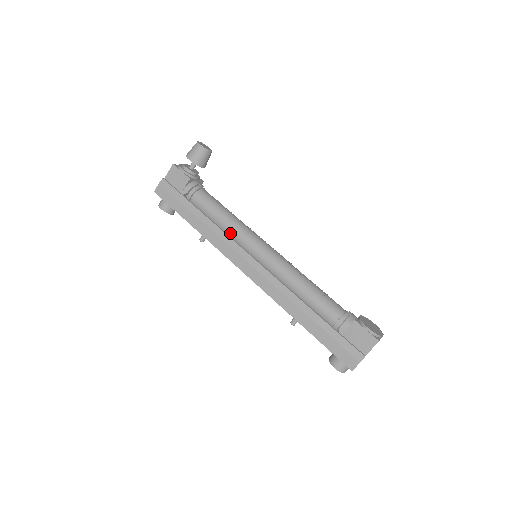
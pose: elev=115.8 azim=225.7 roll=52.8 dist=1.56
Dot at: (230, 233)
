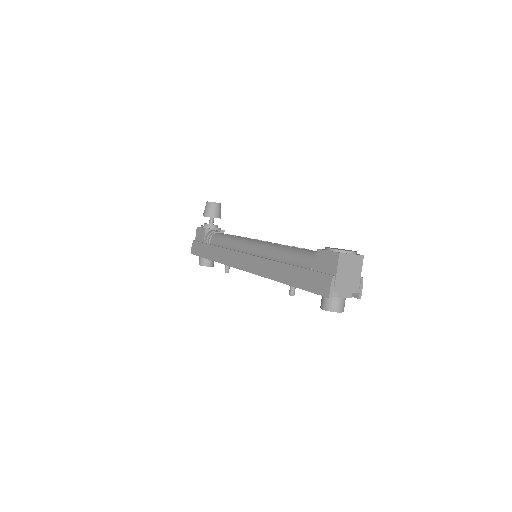
Dot at: (233, 248)
